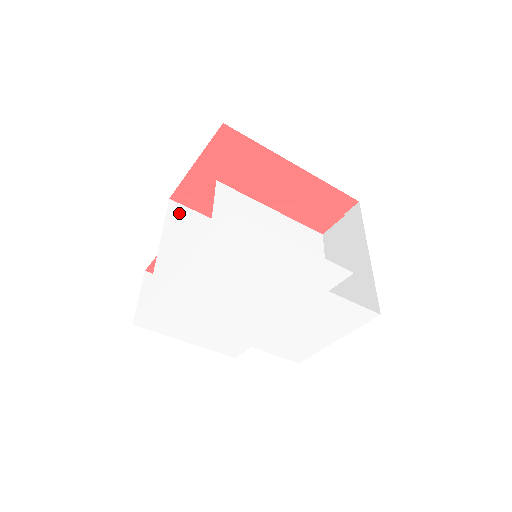
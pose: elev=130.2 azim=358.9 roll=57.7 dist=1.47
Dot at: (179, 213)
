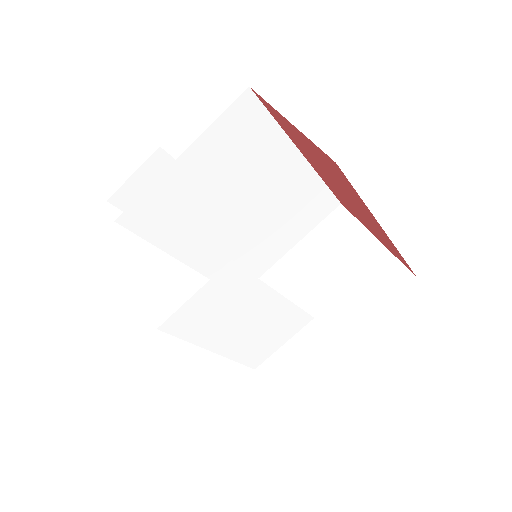
Dot at: (246, 113)
